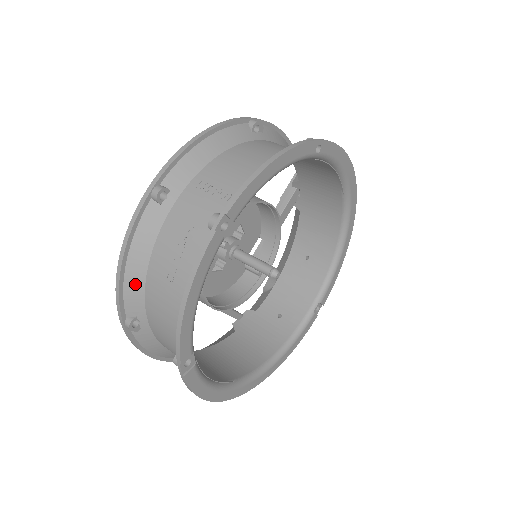
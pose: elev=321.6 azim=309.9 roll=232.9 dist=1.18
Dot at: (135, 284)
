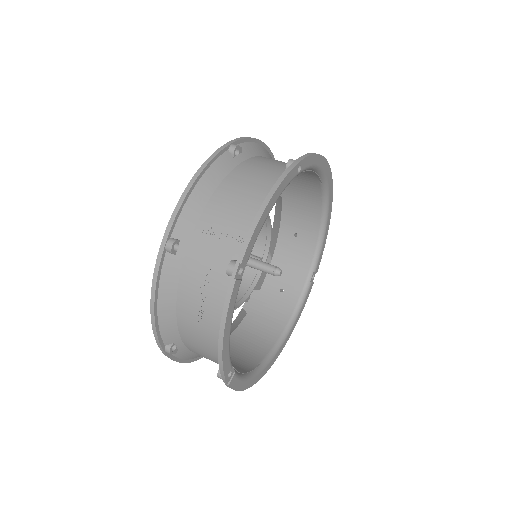
Dot at: (168, 321)
